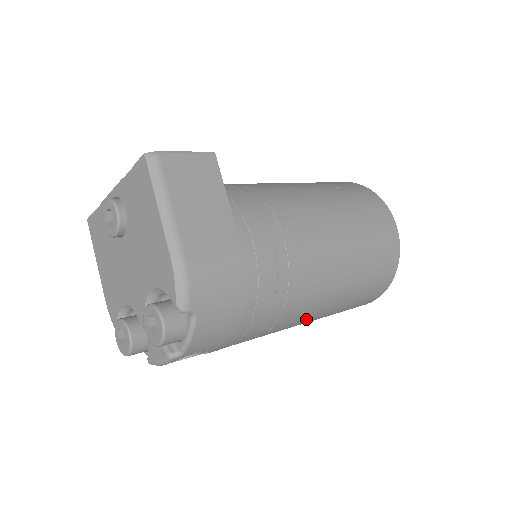
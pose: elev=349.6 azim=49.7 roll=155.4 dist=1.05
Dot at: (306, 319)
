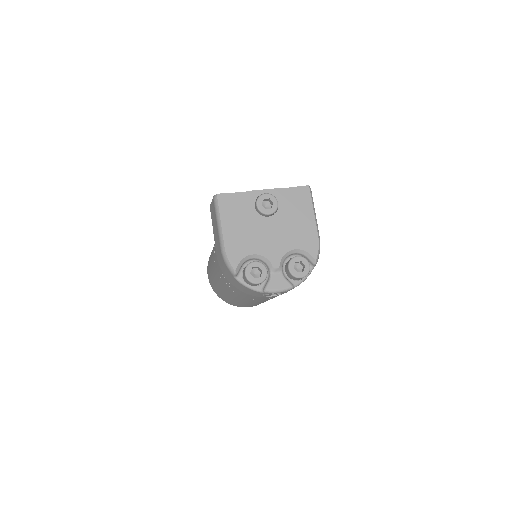
Dot at: occluded
